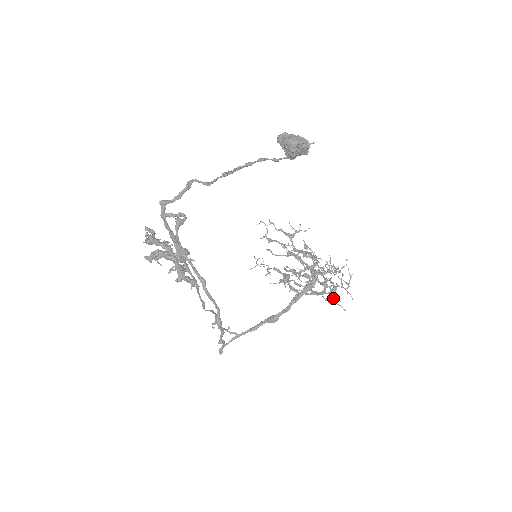
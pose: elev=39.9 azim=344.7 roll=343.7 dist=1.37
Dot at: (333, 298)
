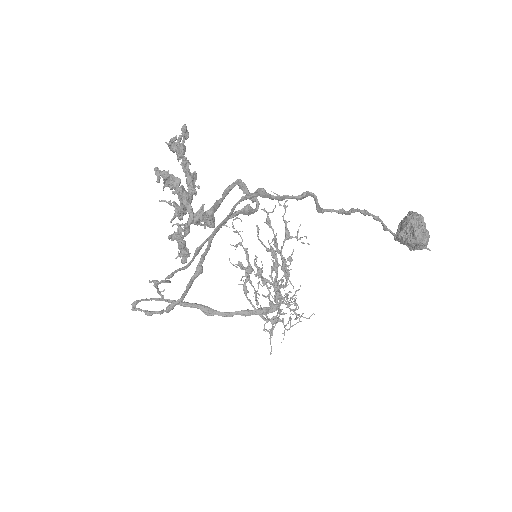
Dot at: (270, 329)
